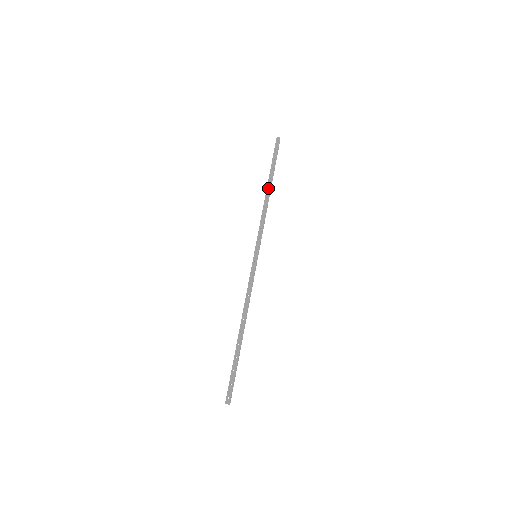
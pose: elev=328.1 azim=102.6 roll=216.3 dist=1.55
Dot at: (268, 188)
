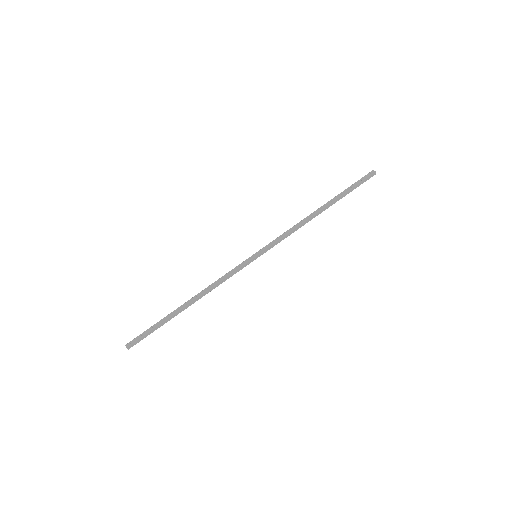
Dot at: (321, 208)
